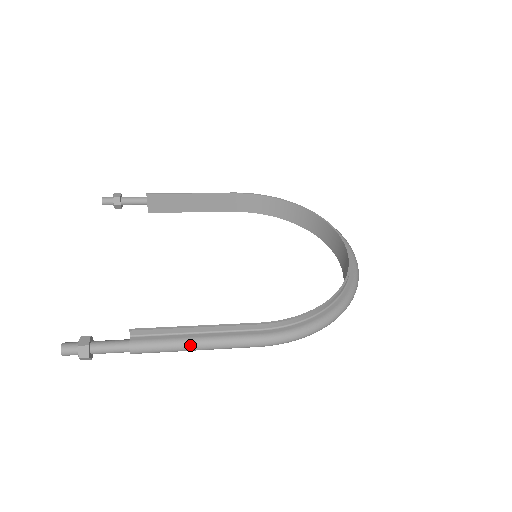
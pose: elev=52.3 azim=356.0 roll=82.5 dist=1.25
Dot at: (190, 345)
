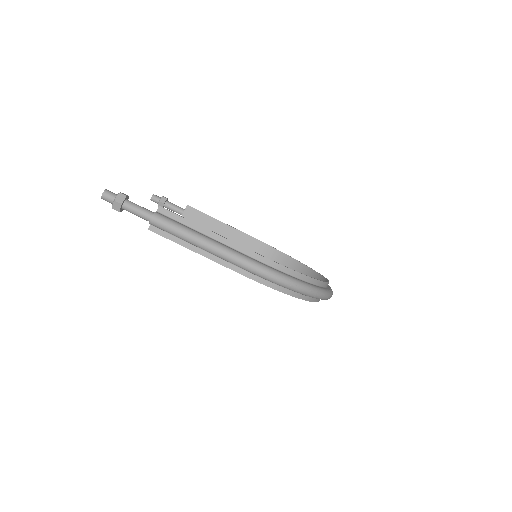
Dot at: (197, 236)
